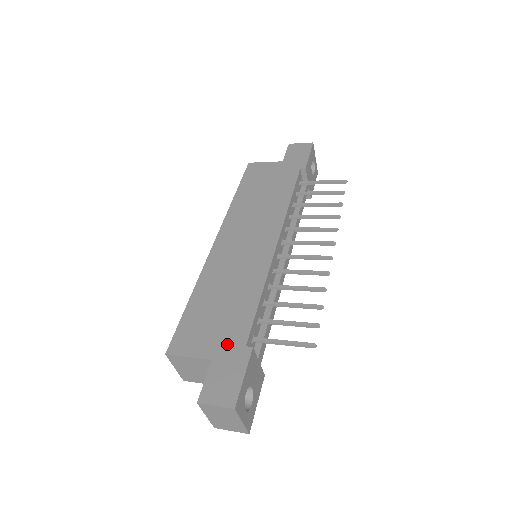
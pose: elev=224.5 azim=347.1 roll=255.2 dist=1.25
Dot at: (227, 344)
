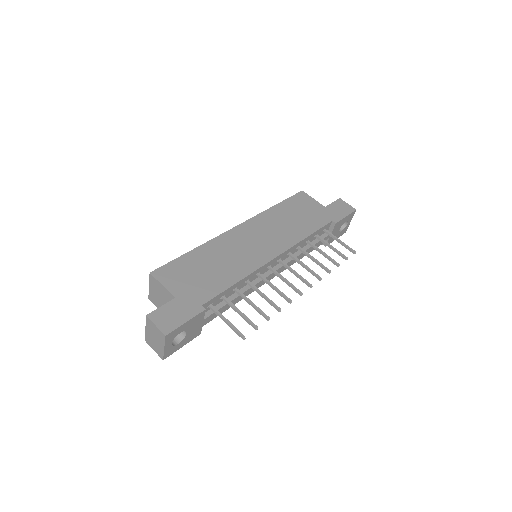
Dot at: (192, 295)
